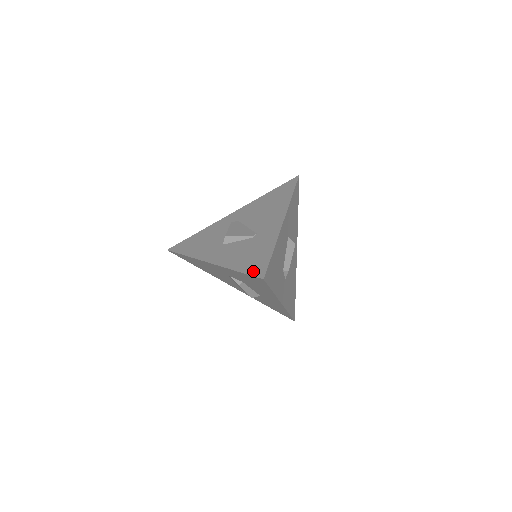
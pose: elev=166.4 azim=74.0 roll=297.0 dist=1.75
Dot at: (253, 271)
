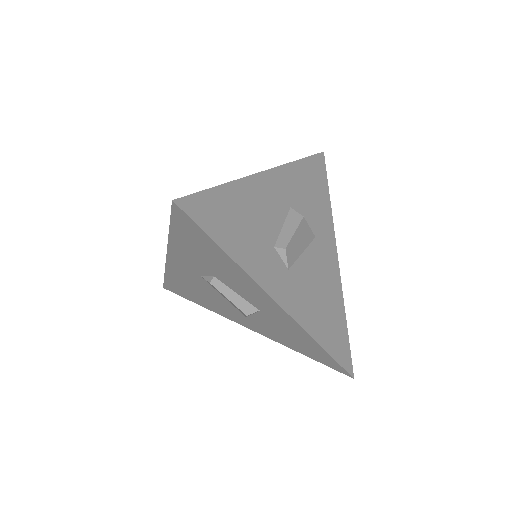
Dot at: occluded
